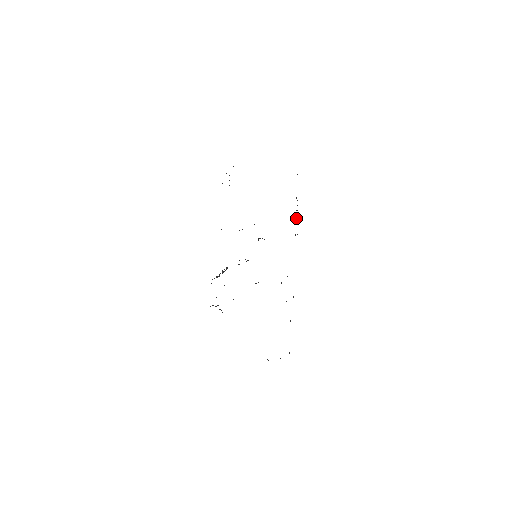
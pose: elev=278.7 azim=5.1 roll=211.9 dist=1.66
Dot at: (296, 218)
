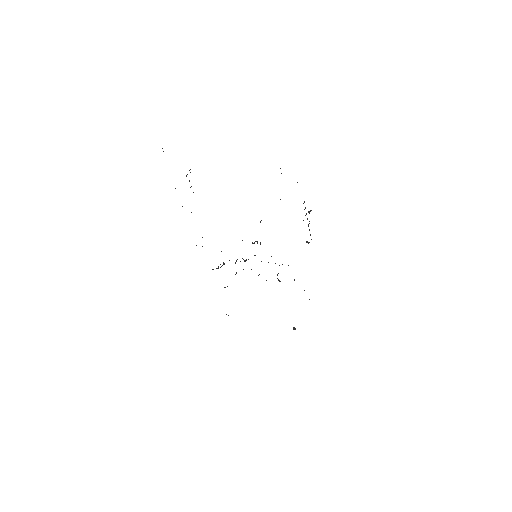
Dot at: occluded
